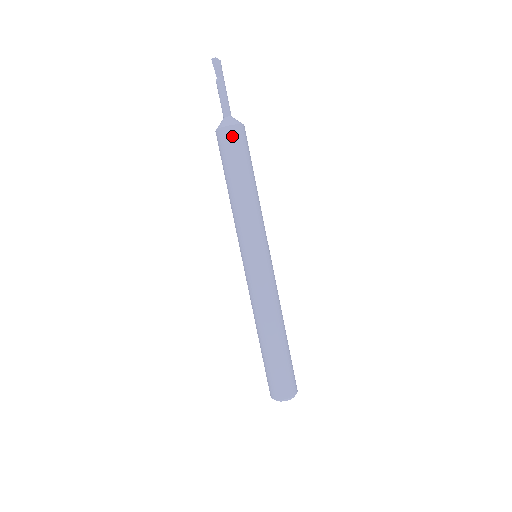
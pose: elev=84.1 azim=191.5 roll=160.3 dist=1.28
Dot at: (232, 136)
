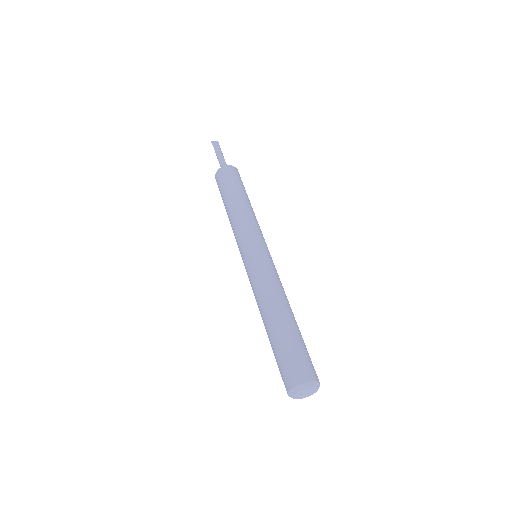
Dot at: (231, 171)
